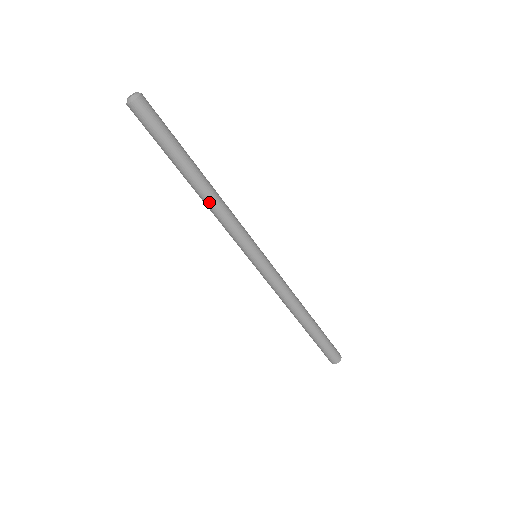
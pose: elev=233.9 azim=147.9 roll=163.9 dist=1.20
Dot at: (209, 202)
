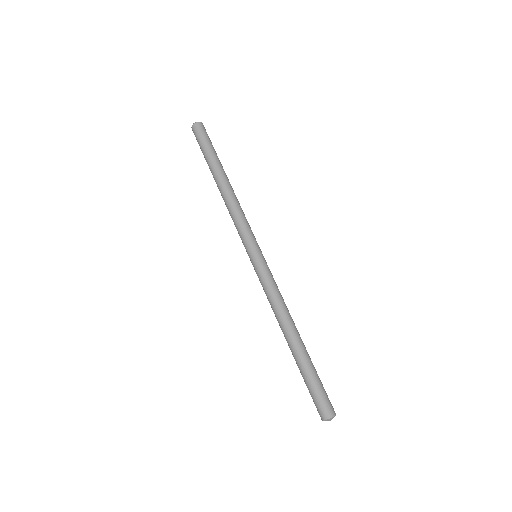
Dot at: (232, 193)
